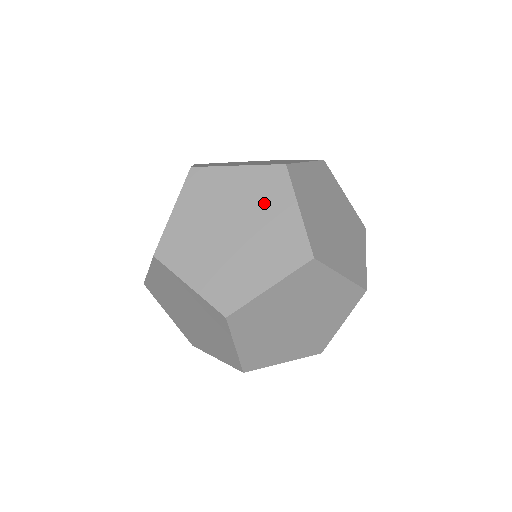
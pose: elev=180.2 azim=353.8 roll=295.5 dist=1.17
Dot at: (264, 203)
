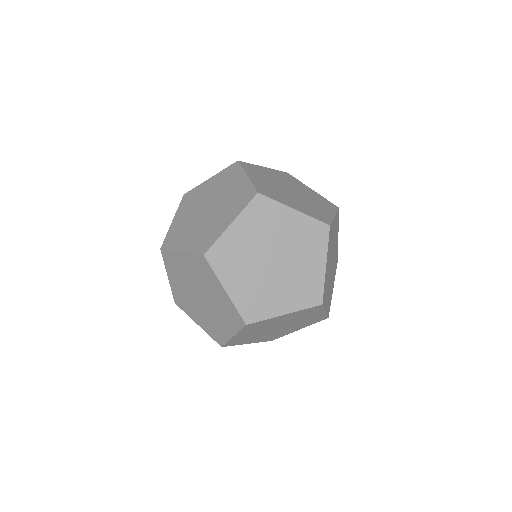
Dot at: (229, 206)
